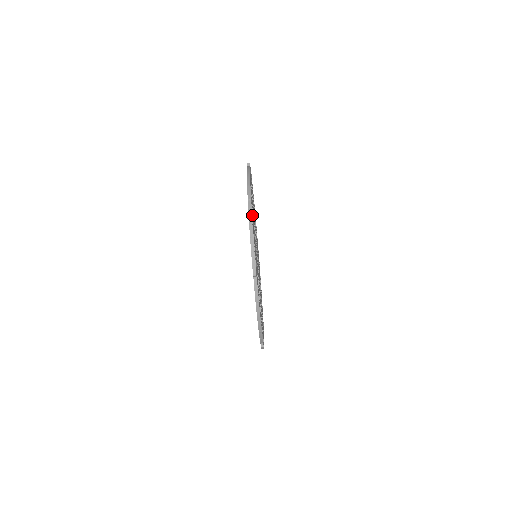
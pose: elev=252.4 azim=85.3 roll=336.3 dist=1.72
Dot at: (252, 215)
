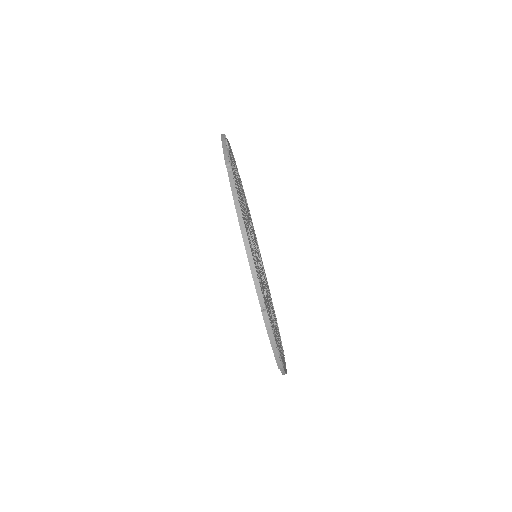
Dot at: occluded
